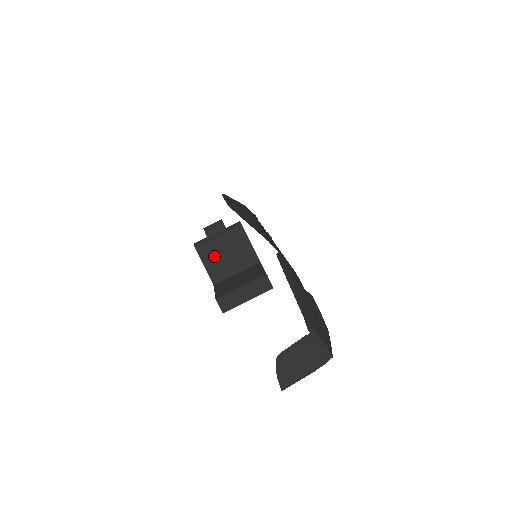
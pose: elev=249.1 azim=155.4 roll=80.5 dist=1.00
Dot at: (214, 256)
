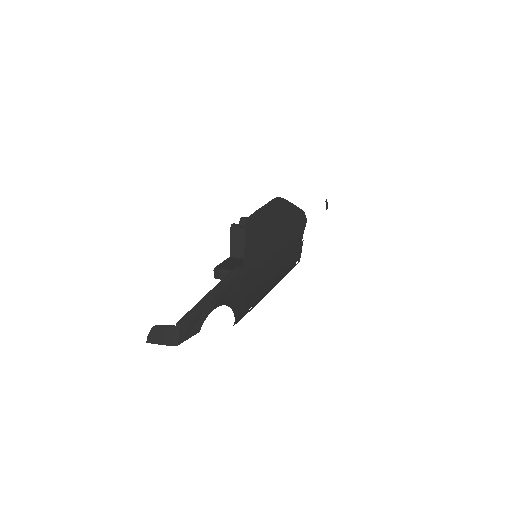
Dot at: (238, 239)
